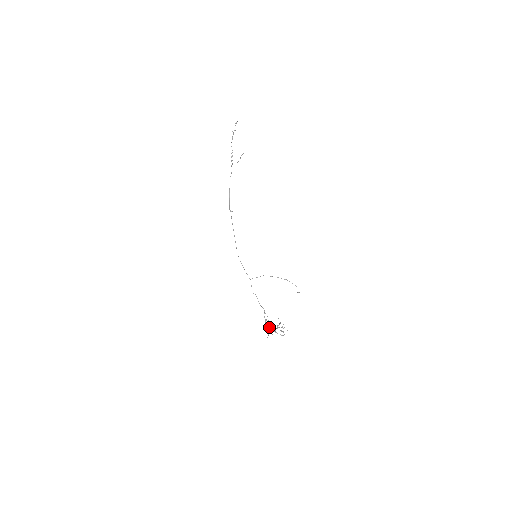
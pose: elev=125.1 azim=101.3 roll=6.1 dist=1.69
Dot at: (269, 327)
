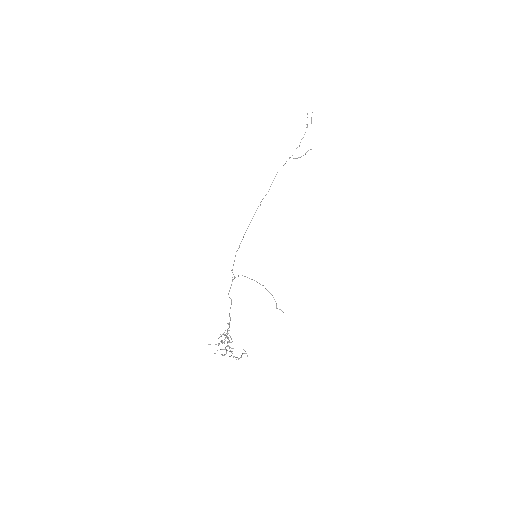
Dot at: occluded
